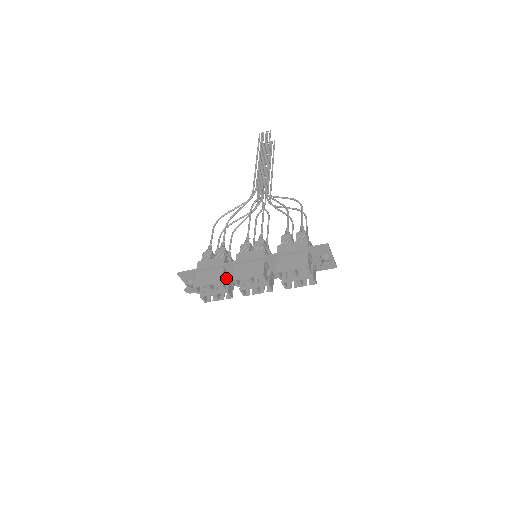
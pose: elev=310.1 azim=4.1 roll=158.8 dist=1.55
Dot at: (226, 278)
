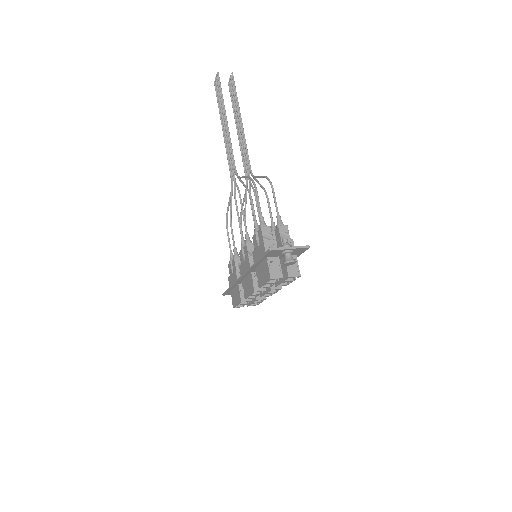
Dot at: occluded
